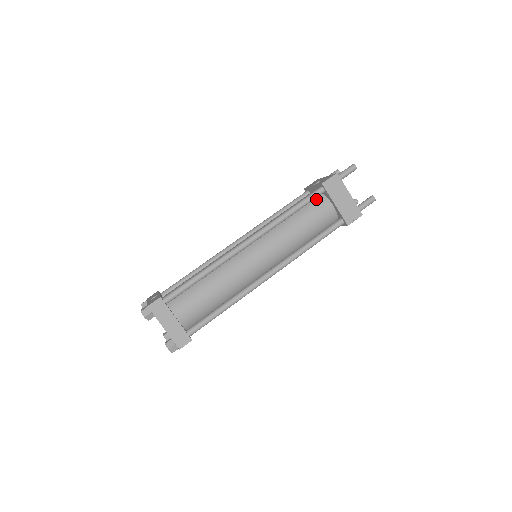
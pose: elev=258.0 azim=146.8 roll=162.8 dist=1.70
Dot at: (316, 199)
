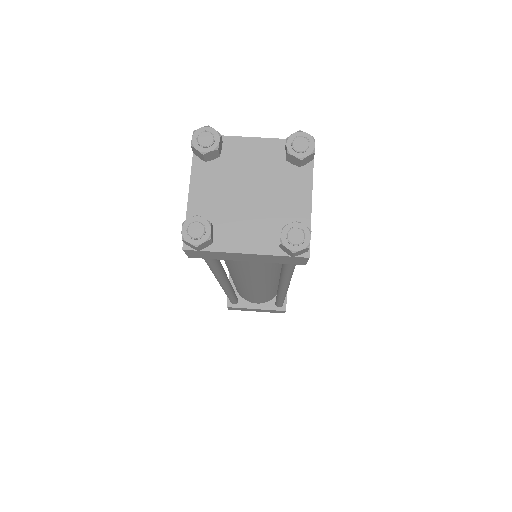
Dot at: occluded
